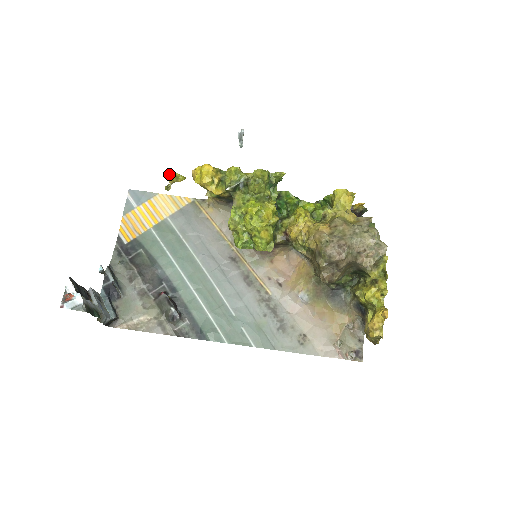
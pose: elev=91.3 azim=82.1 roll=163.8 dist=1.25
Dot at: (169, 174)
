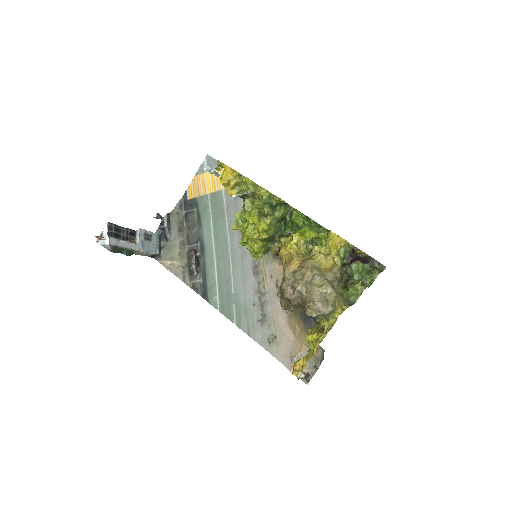
Dot at: occluded
